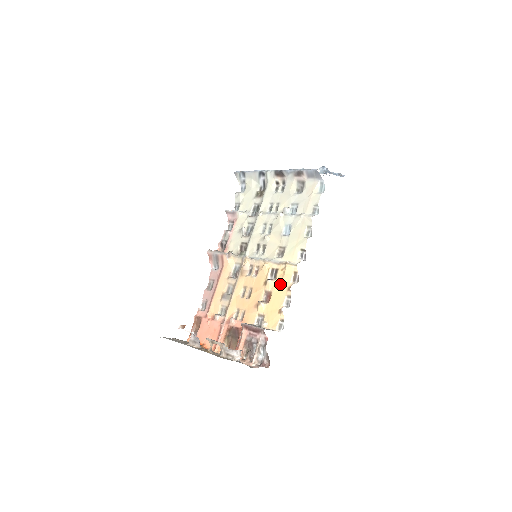
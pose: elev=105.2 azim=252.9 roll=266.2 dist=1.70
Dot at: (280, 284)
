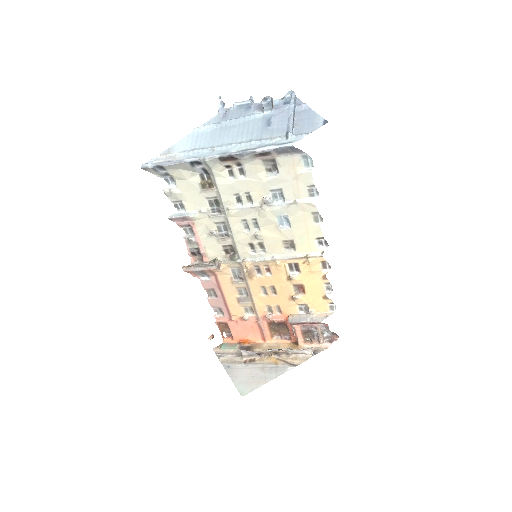
Dot at: (310, 276)
